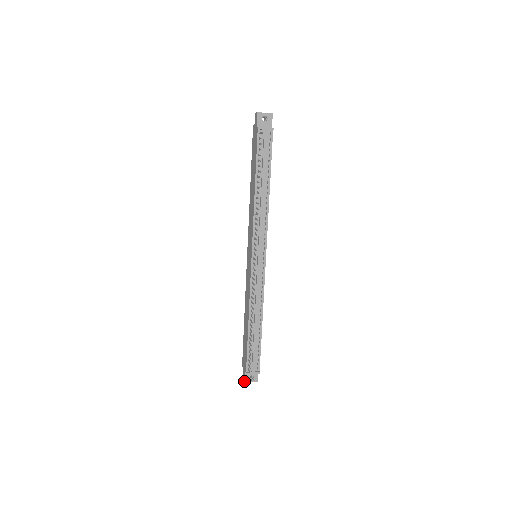
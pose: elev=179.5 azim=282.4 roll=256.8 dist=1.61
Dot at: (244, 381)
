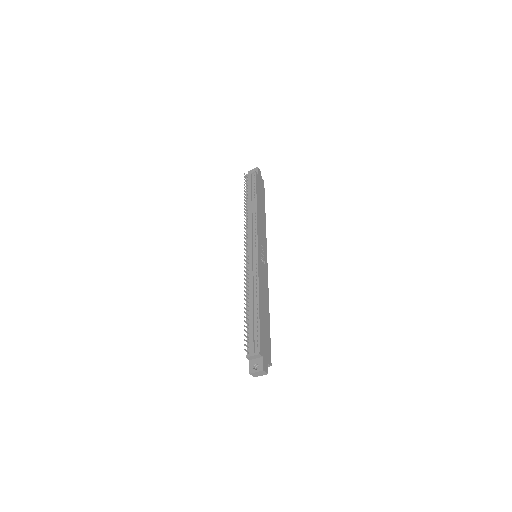
Dot at: (249, 372)
